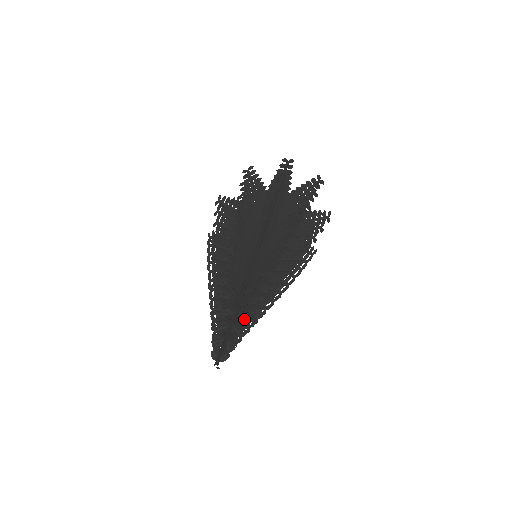
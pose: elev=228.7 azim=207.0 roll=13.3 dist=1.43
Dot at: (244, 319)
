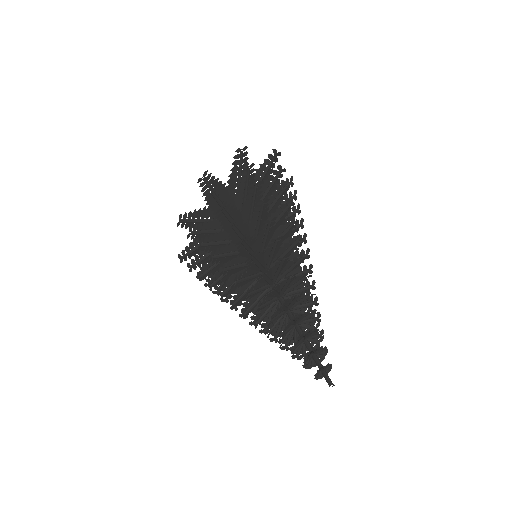
Dot at: (307, 325)
